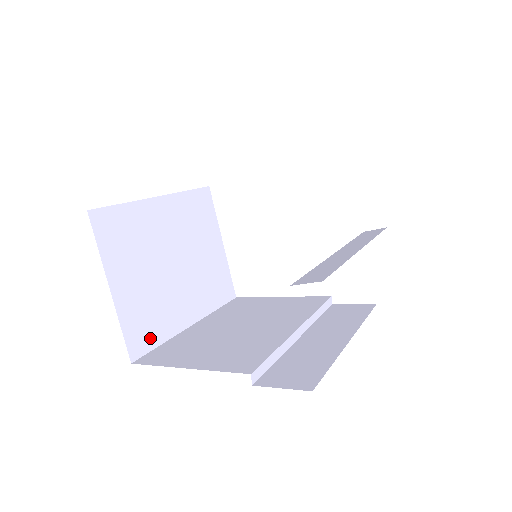
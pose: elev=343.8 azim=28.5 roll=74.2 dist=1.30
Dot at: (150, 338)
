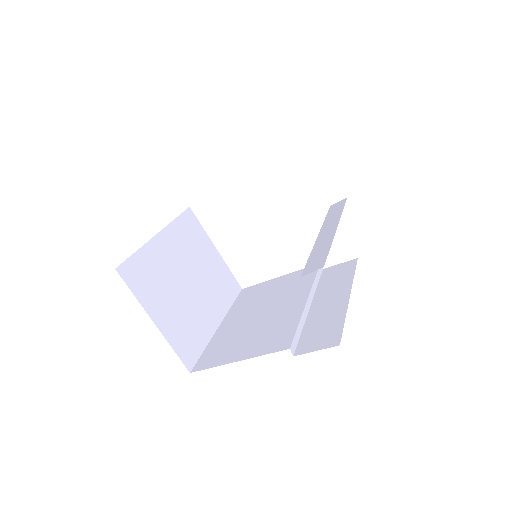
Dot at: (195, 348)
